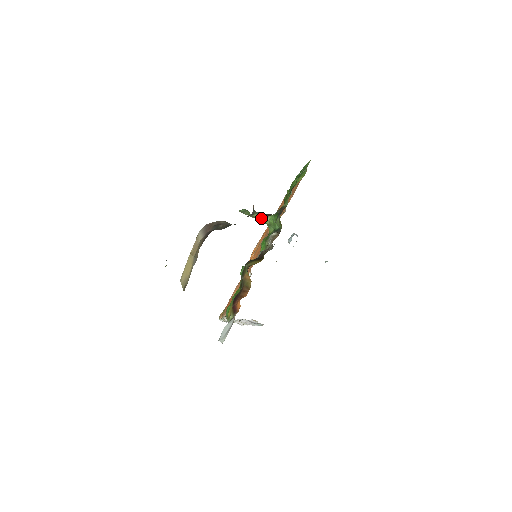
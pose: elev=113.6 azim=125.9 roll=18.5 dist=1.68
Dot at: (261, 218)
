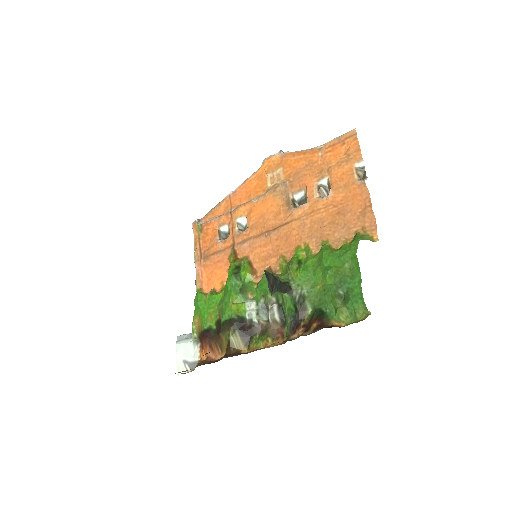
Dot at: (276, 291)
